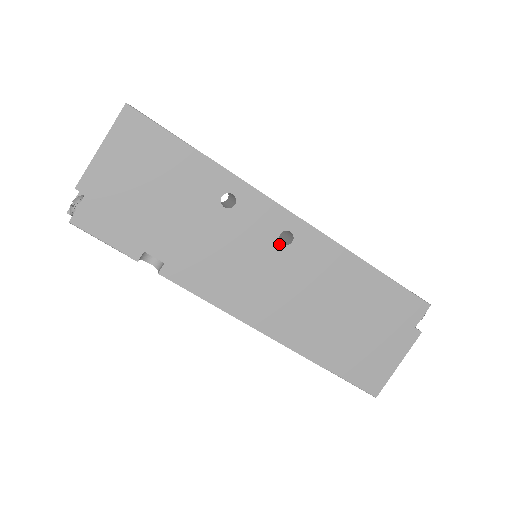
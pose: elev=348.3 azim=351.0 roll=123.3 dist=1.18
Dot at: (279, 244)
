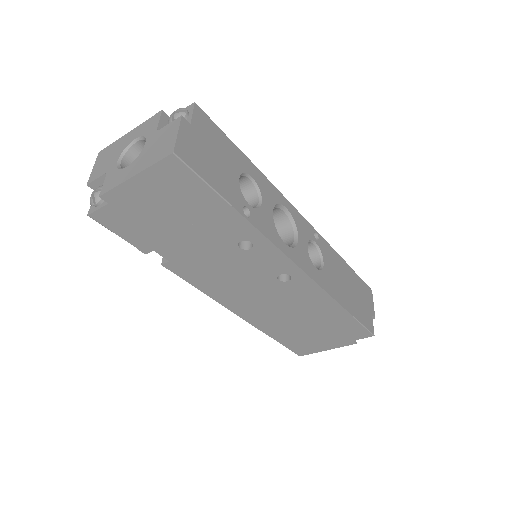
Dot at: (276, 279)
